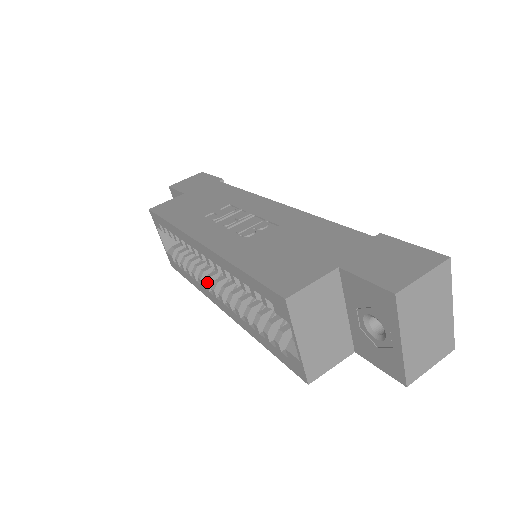
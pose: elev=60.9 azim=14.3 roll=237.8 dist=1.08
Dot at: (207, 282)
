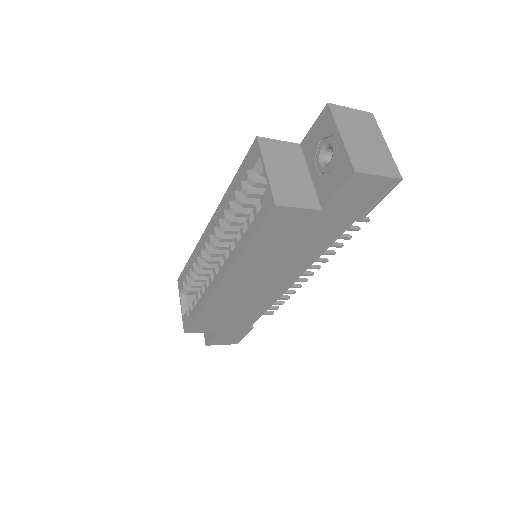
Dot at: (211, 274)
